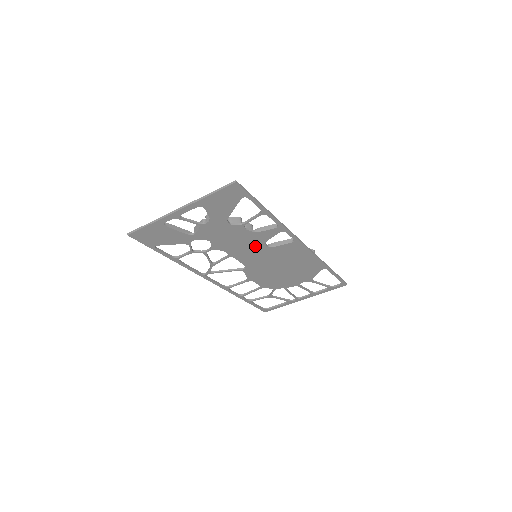
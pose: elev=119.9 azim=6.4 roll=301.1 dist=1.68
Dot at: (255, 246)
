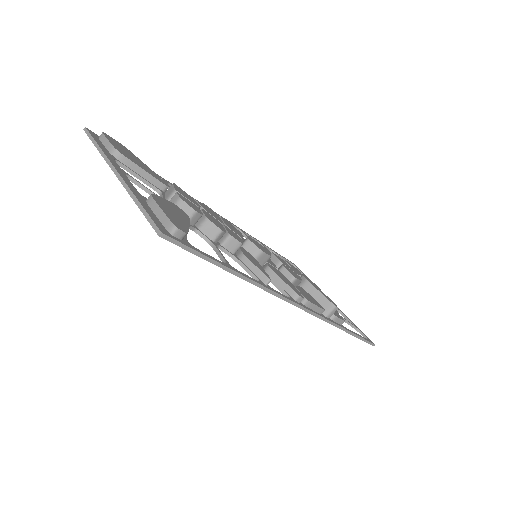
Dot at: occluded
